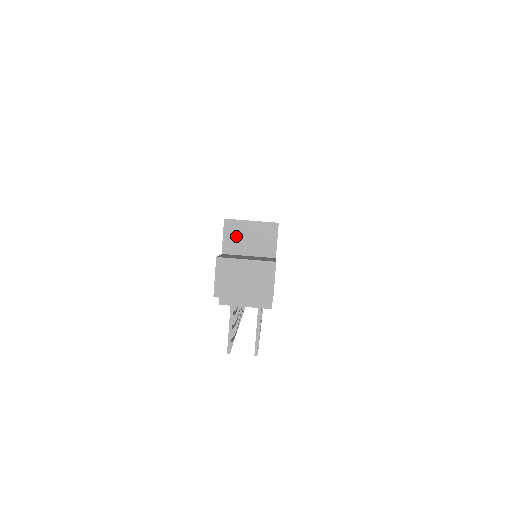
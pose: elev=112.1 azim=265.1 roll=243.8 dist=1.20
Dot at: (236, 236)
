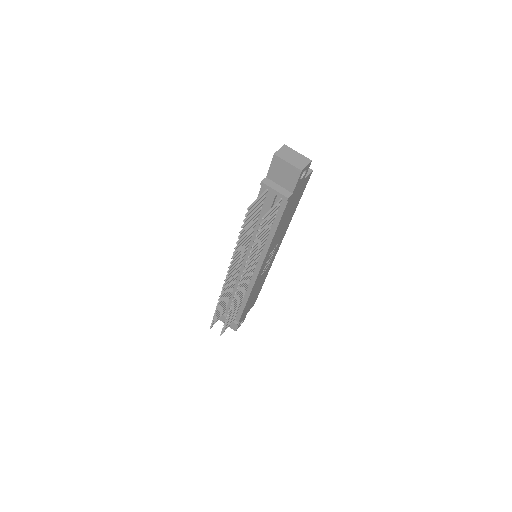
Dot at: occluded
